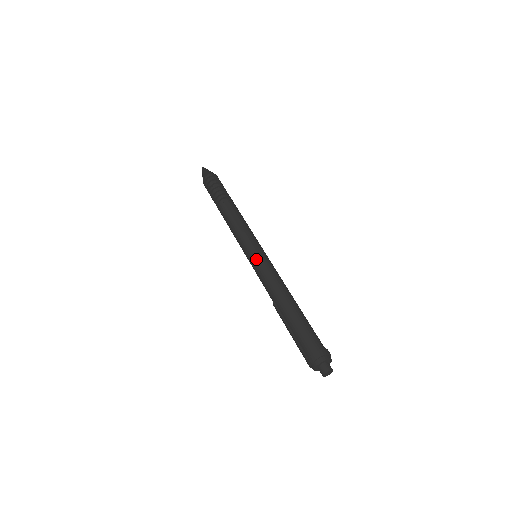
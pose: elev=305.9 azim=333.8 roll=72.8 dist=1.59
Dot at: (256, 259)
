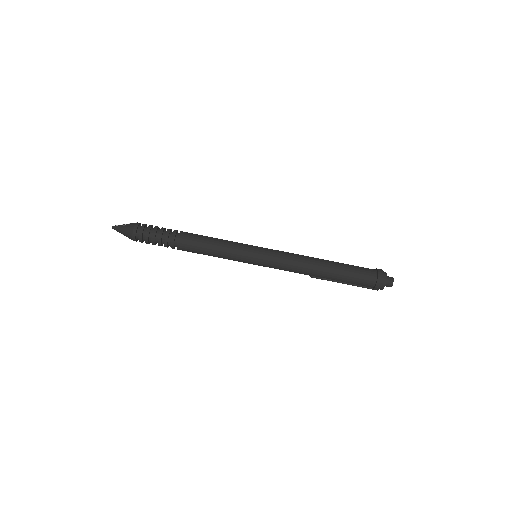
Dot at: (264, 262)
